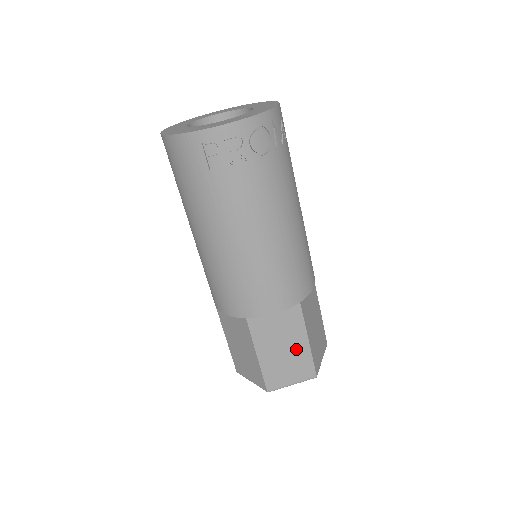
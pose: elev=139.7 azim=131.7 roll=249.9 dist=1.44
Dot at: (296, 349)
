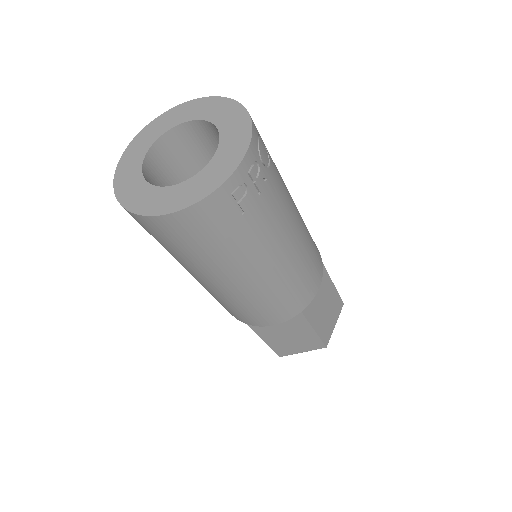
Dot at: (330, 299)
